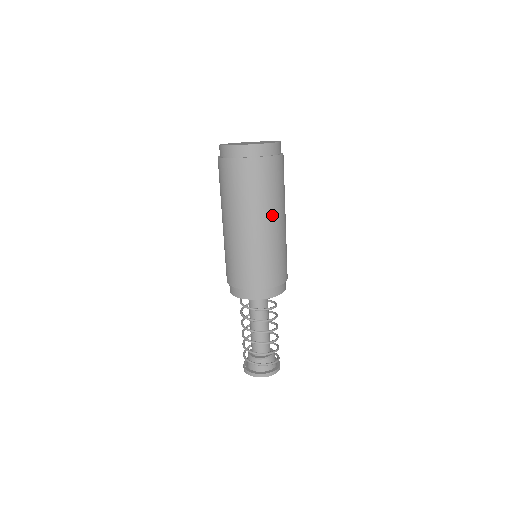
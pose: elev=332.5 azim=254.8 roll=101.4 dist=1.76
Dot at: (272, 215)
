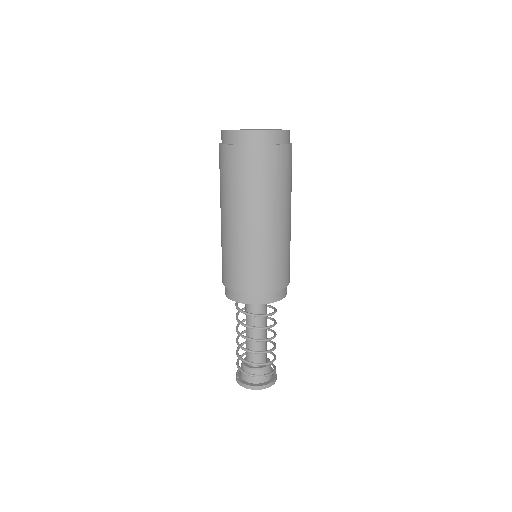
Dot at: (278, 211)
